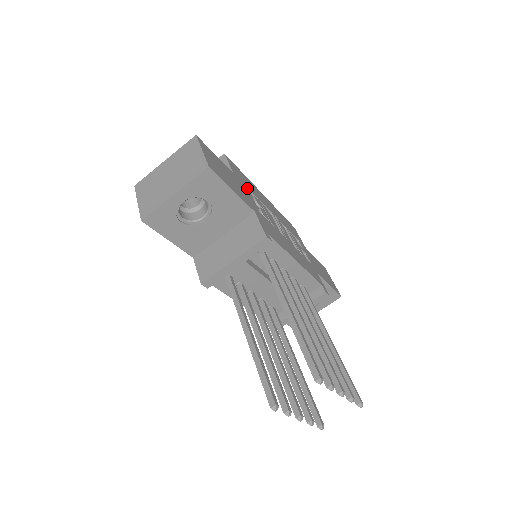
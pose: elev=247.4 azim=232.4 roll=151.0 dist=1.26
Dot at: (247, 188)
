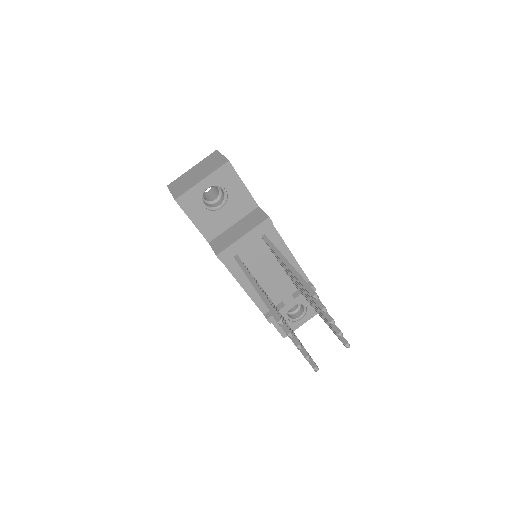
Dot at: occluded
